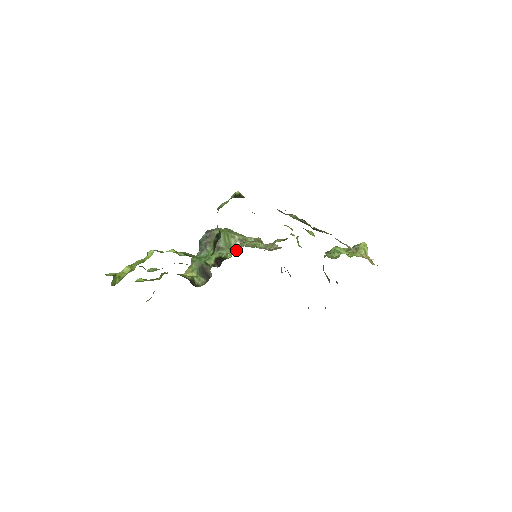
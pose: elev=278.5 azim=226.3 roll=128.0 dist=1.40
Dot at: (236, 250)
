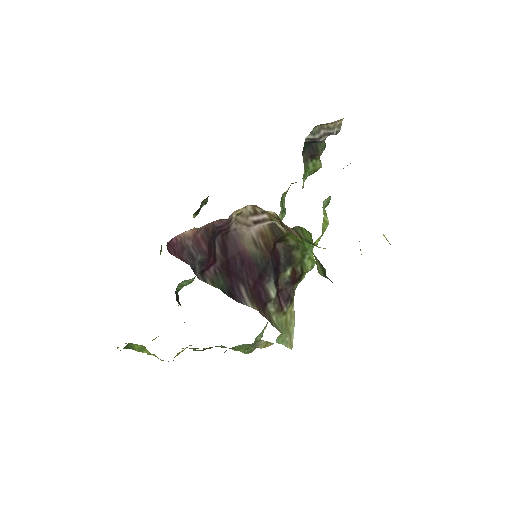
Dot at: occluded
